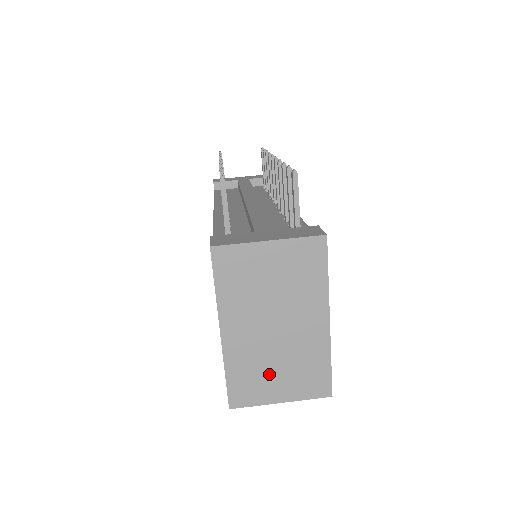
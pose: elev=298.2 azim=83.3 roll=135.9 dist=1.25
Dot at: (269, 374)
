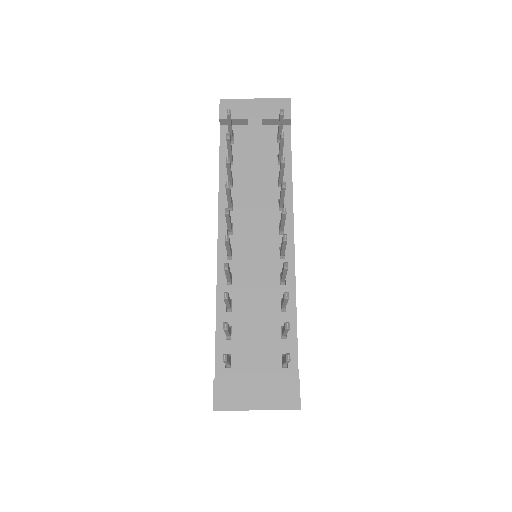
Dot at: occluded
